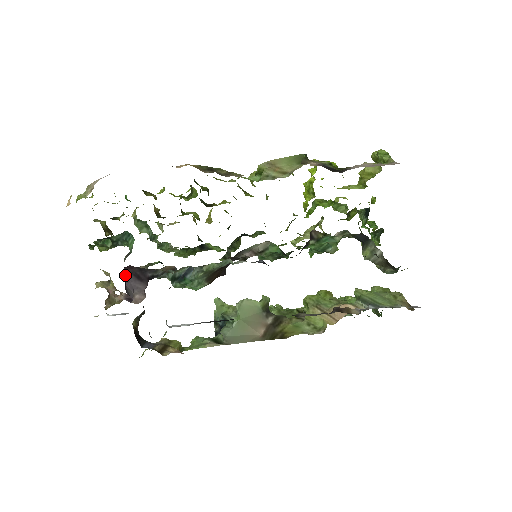
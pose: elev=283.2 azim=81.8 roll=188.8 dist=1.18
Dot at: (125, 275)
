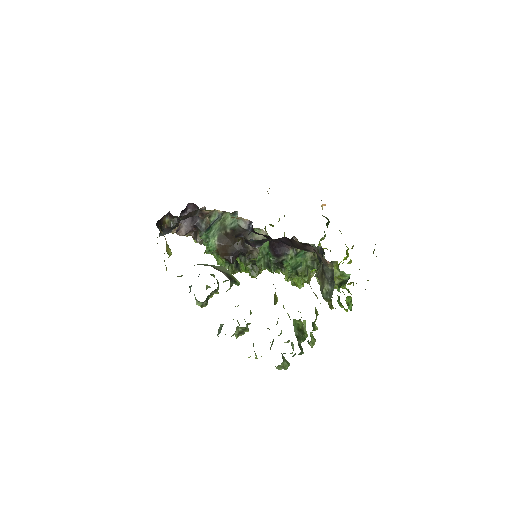
Dot at: (189, 209)
